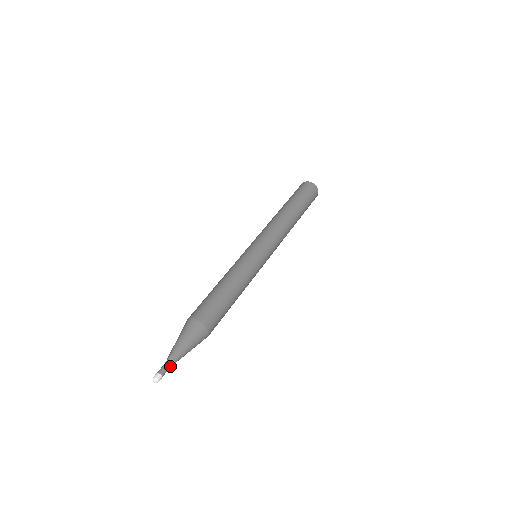
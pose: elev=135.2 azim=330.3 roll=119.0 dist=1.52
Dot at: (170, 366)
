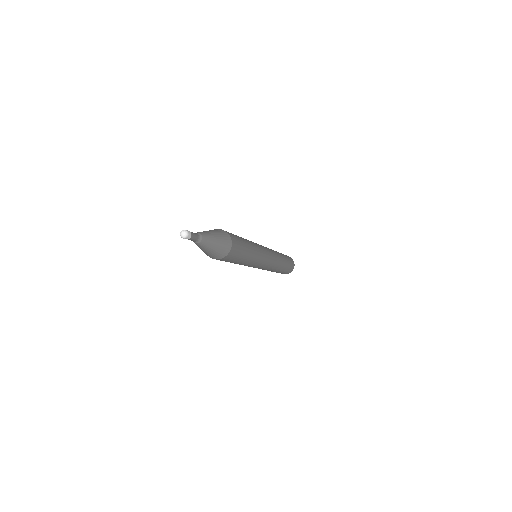
Dot at: (197, 236)
